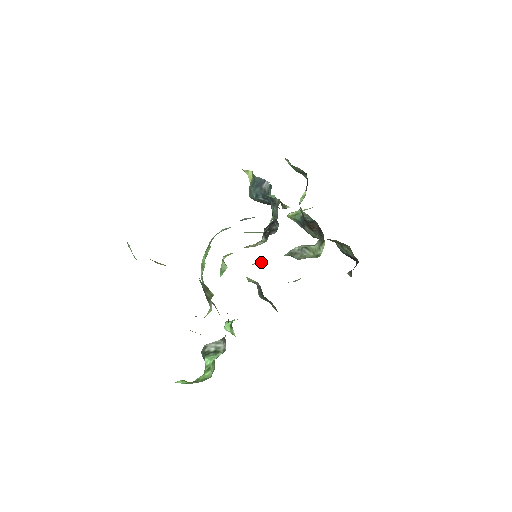
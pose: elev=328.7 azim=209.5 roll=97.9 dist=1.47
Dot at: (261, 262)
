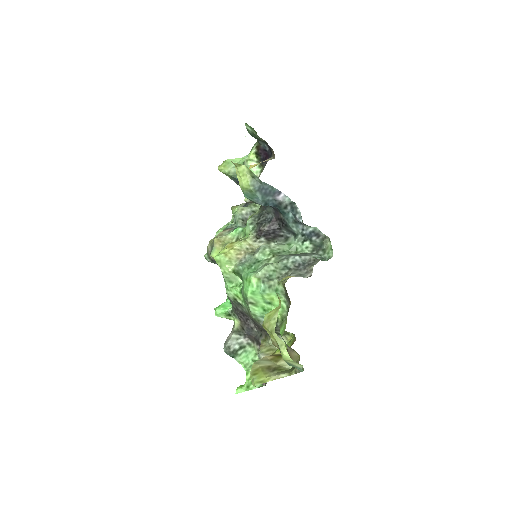
Dot at: (227, 241)
